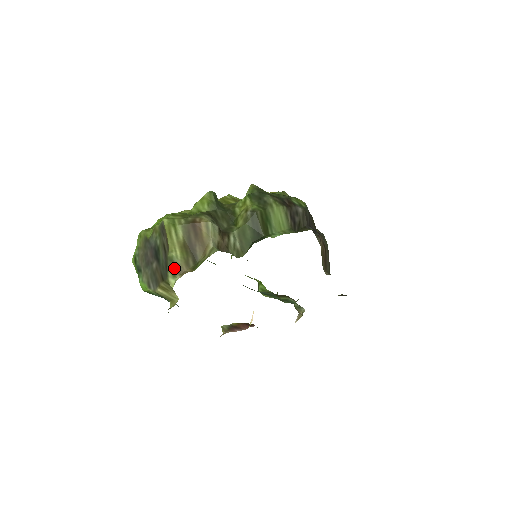
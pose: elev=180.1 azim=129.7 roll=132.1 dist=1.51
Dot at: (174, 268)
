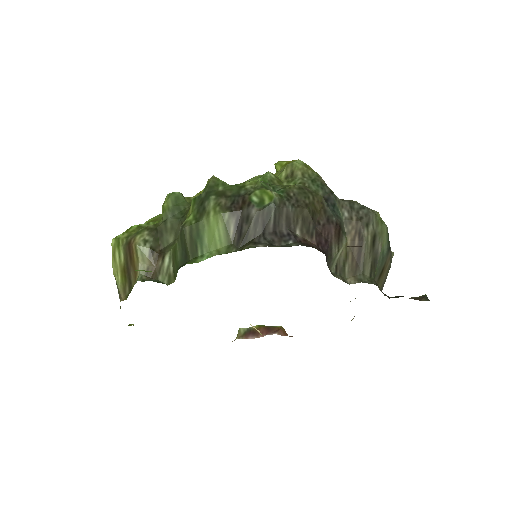
Dot at: (118, 293)
